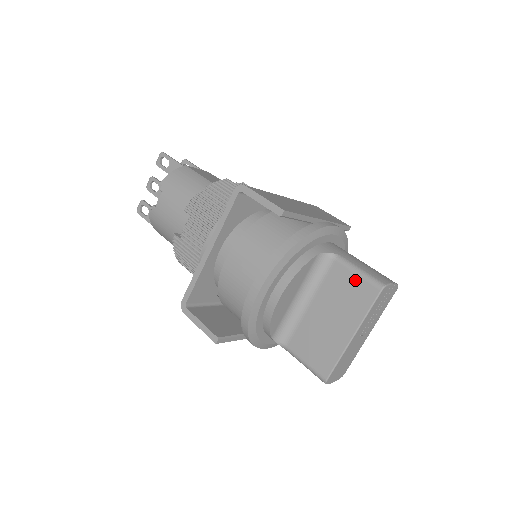
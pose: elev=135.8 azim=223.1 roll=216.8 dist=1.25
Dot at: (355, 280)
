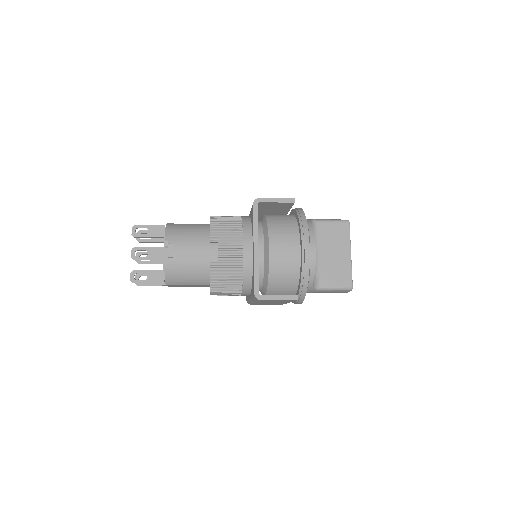
Dot at: (334, 225)
